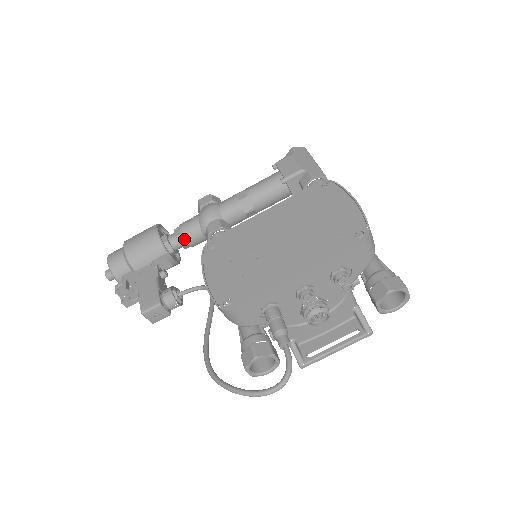
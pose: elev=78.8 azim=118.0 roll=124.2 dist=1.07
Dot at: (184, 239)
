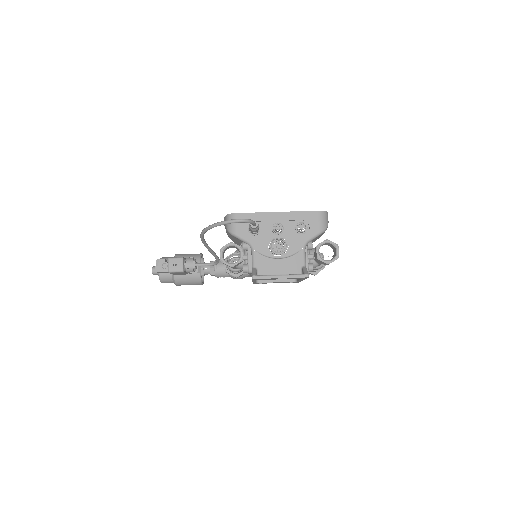
Dot at: occluded
